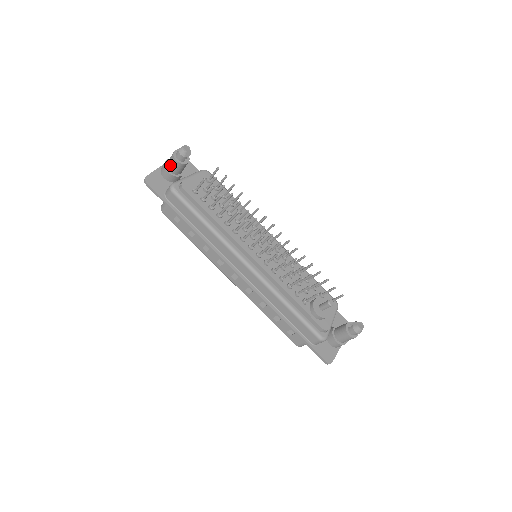
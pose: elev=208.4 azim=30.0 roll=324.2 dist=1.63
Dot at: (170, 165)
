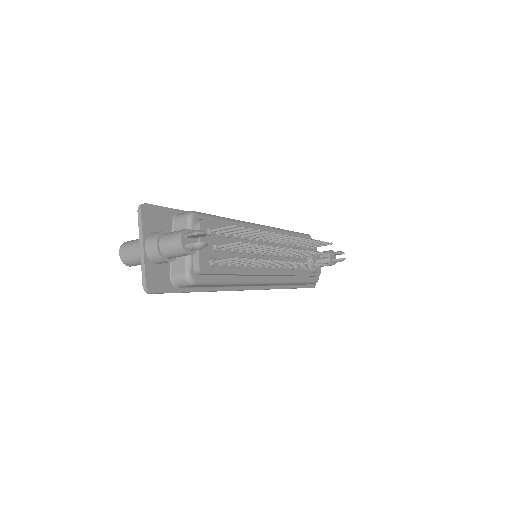
Dot at: (174, 256)
